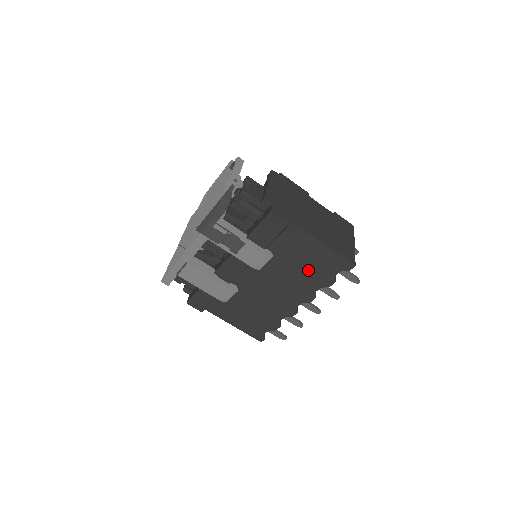
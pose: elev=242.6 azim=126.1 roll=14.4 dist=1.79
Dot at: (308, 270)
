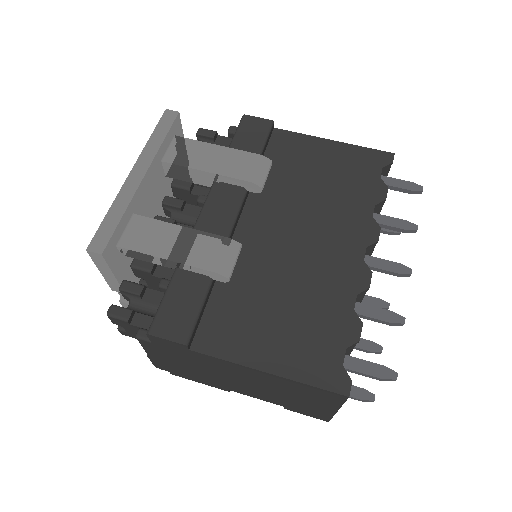
Dot at: (337, 184)
